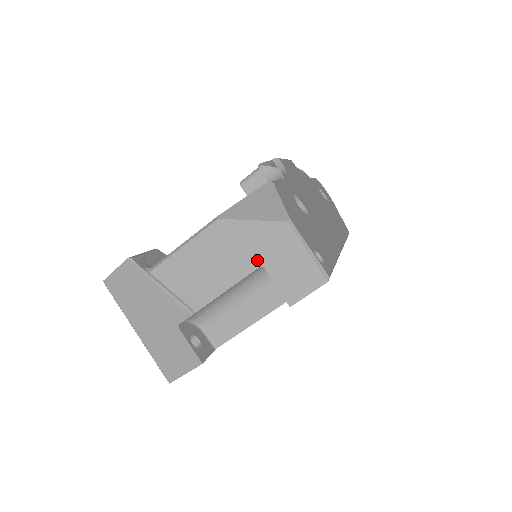
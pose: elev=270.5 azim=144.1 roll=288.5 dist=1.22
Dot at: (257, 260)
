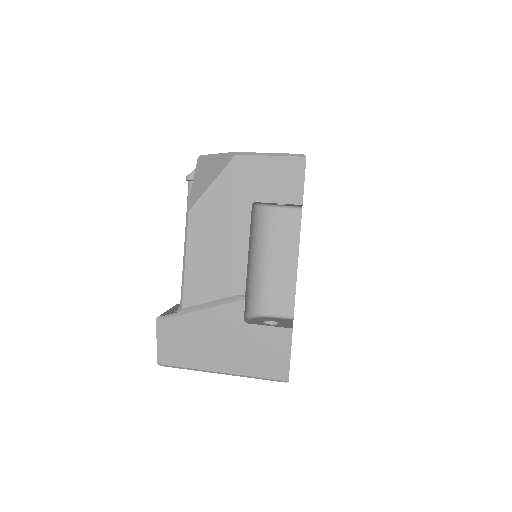
Dot at: (245, 204)
